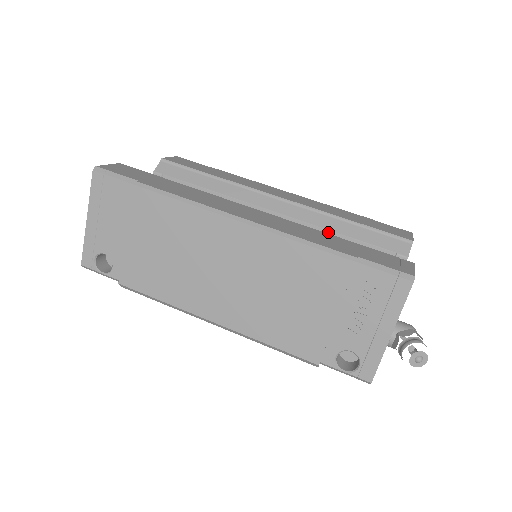
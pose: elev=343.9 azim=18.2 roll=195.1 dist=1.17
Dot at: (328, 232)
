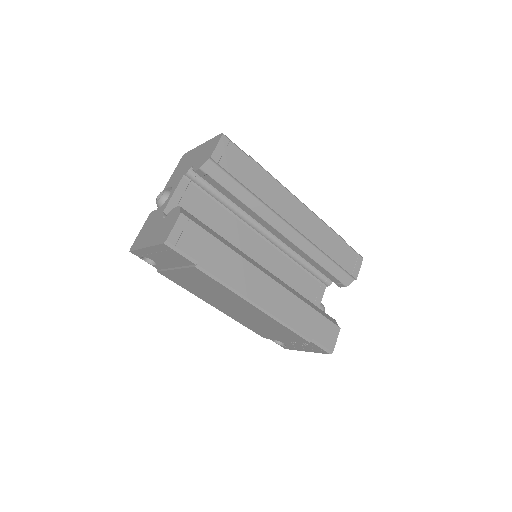
Dot at: (311, 259)
